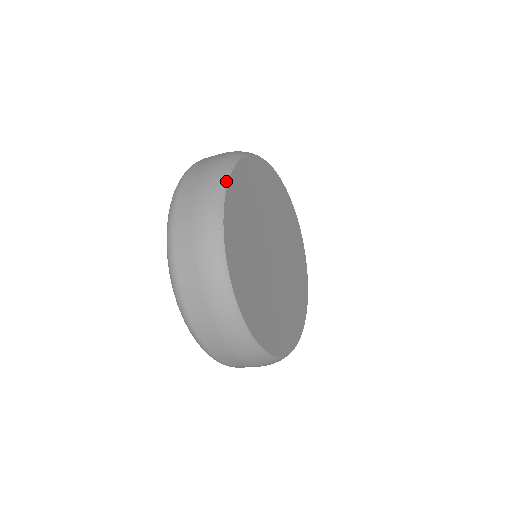
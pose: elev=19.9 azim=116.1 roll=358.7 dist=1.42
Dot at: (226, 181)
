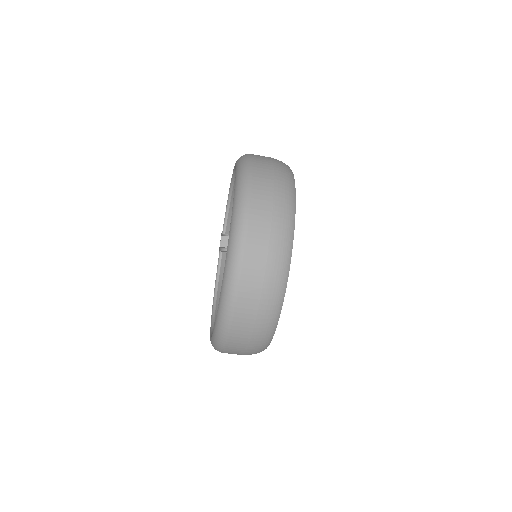
Dot at: occluded
